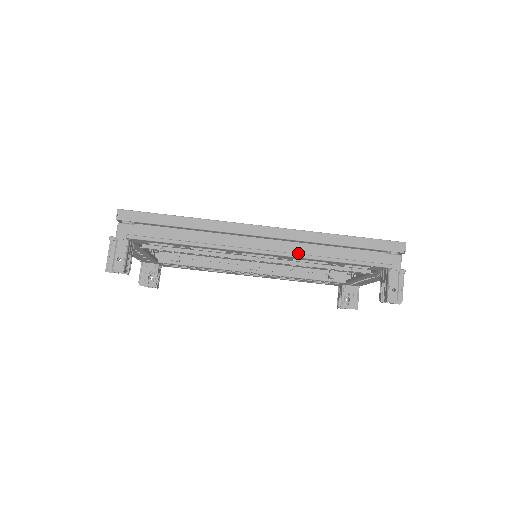
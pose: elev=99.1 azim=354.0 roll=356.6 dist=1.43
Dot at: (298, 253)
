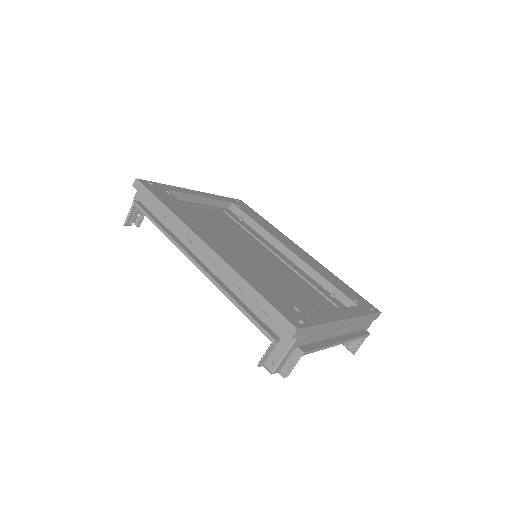
Dot at: (222, 279)
